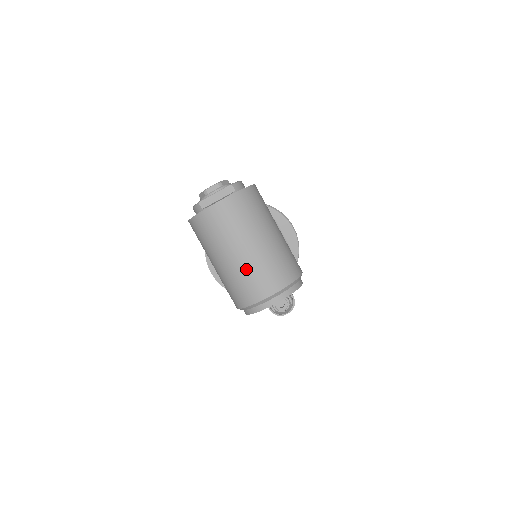
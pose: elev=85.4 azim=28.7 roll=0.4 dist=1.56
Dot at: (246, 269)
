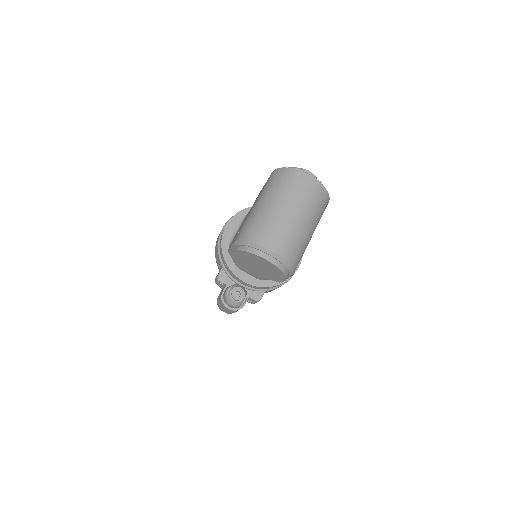
Dot at: (279, 222)
